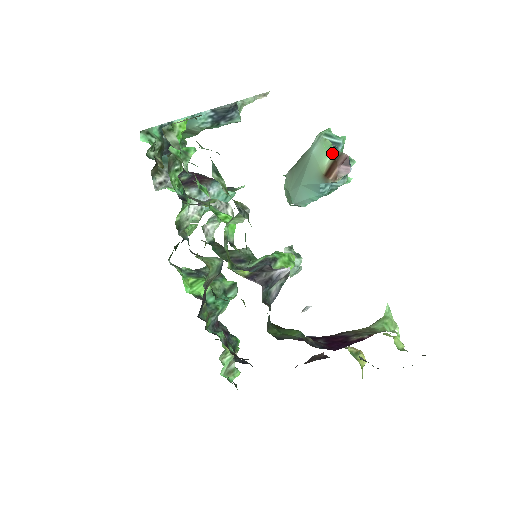
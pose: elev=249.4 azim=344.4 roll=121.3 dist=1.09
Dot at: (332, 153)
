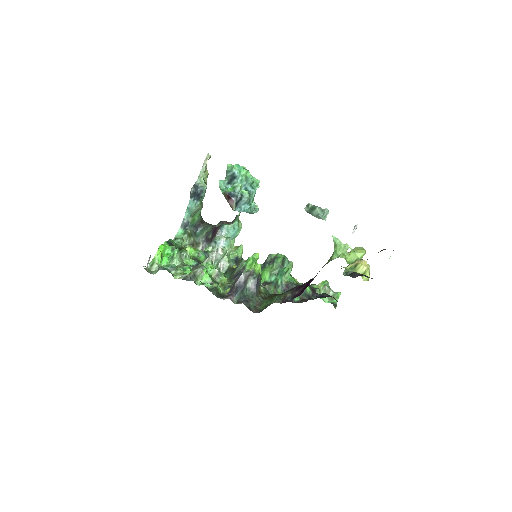
Dot at: occluded
